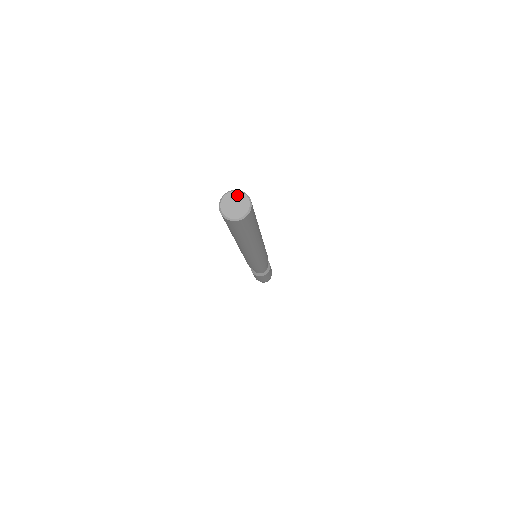
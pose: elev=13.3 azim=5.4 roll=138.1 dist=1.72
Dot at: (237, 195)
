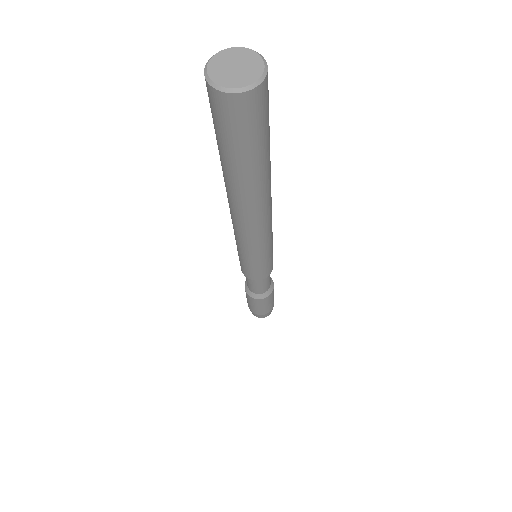
Dot at: (248, 55)
